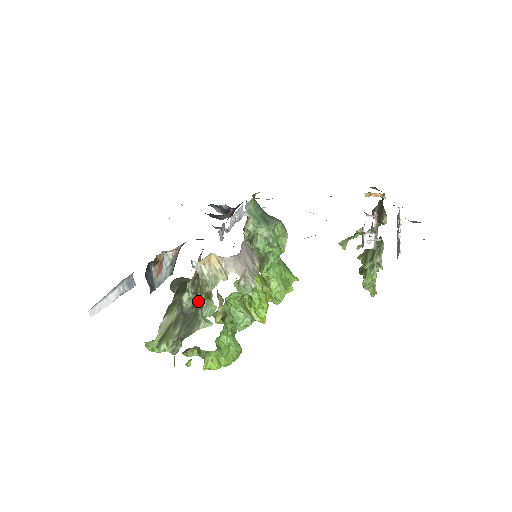
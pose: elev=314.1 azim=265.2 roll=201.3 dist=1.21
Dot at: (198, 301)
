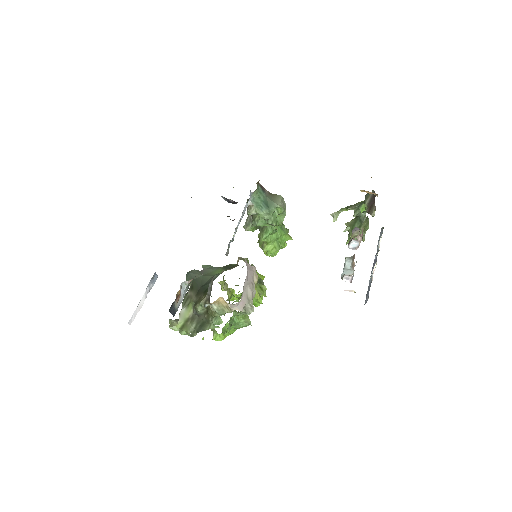
Dot at: (209, 314)
